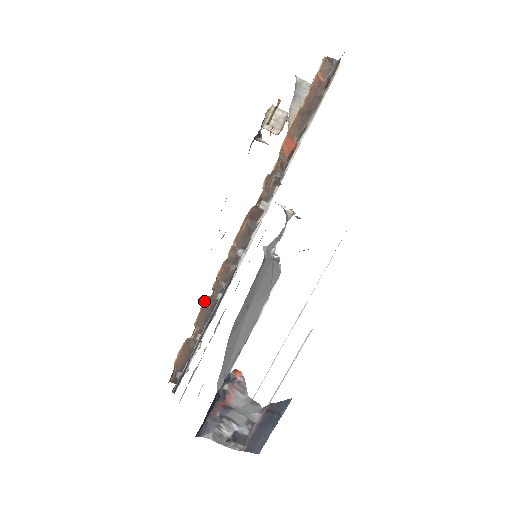
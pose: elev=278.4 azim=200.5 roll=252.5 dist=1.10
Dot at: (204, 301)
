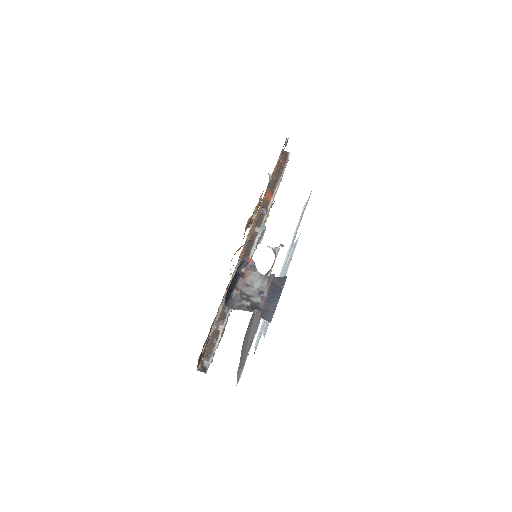
Dot at: occluded
